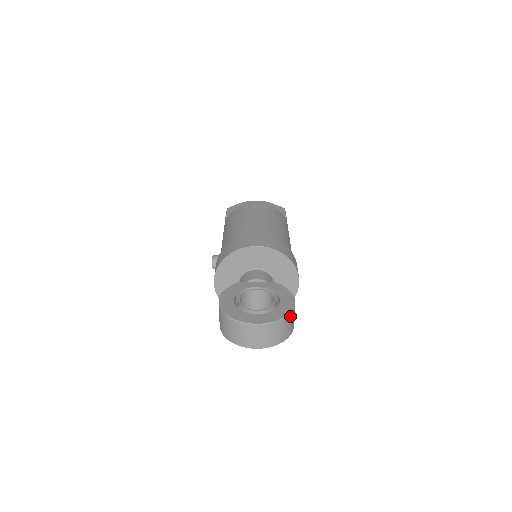
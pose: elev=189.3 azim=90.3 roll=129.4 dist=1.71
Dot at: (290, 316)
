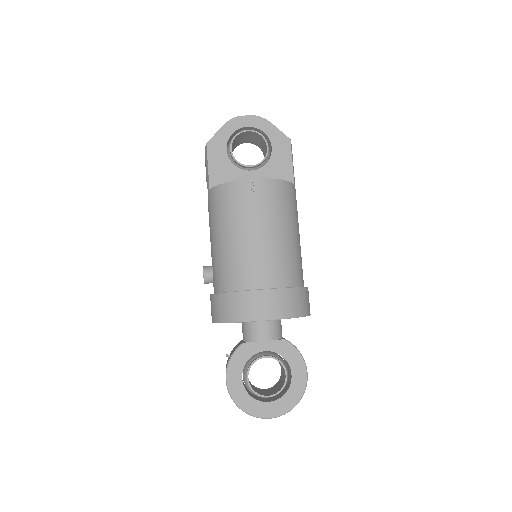
Dot at: (302, 394)
